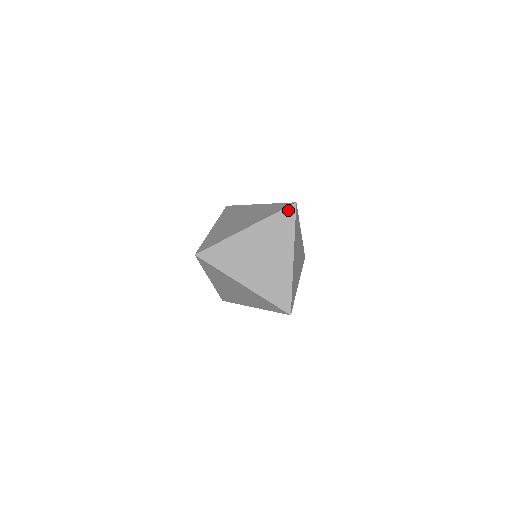
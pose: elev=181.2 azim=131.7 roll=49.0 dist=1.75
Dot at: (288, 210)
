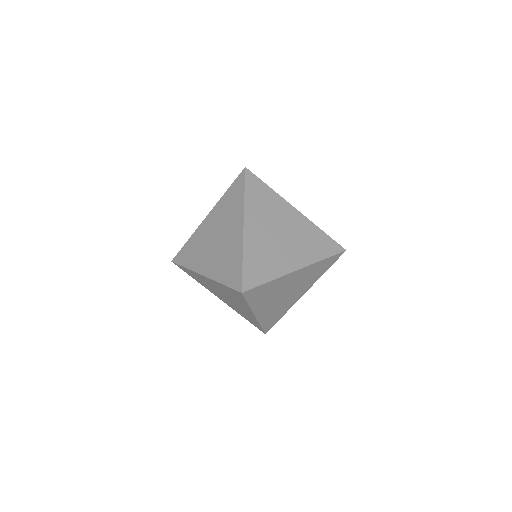
Dot at: (239, 179)
